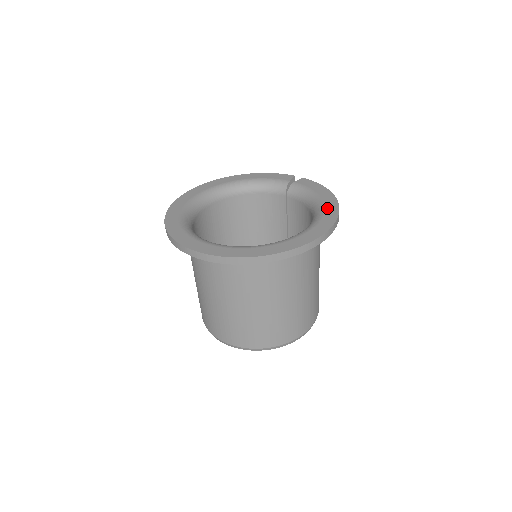
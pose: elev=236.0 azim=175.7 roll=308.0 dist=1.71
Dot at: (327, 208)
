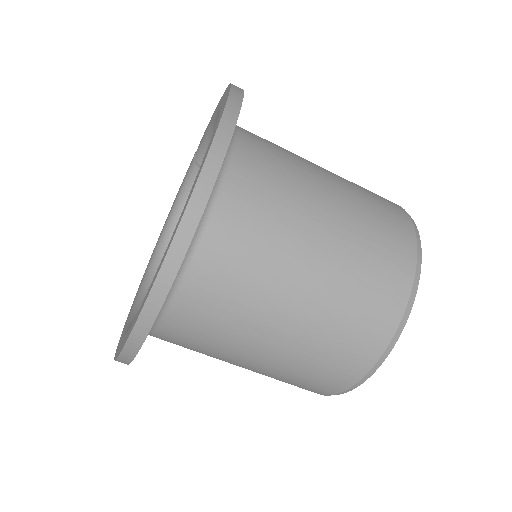
Dot at: (221, 103)
